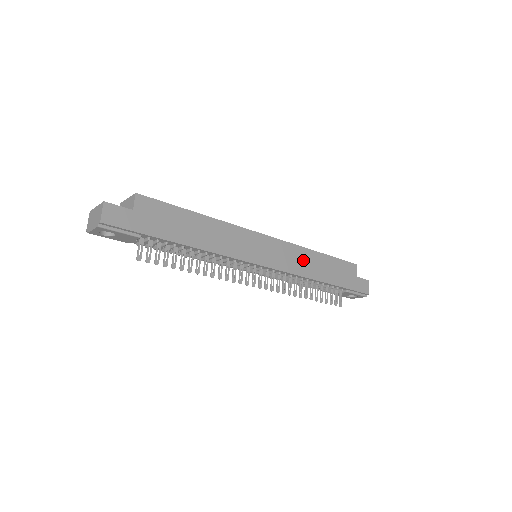
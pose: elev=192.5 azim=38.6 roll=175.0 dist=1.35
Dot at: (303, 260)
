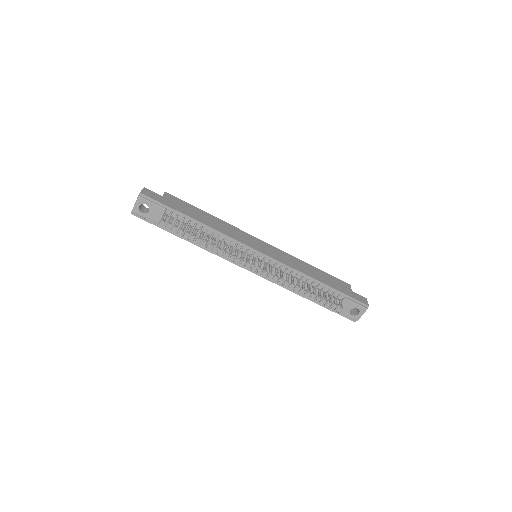
Dot at: (296, 263)
